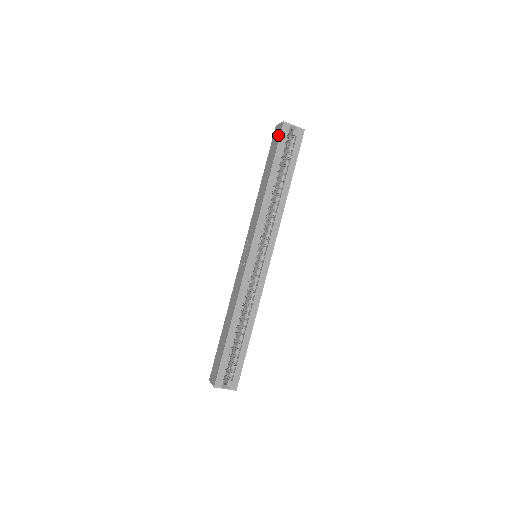
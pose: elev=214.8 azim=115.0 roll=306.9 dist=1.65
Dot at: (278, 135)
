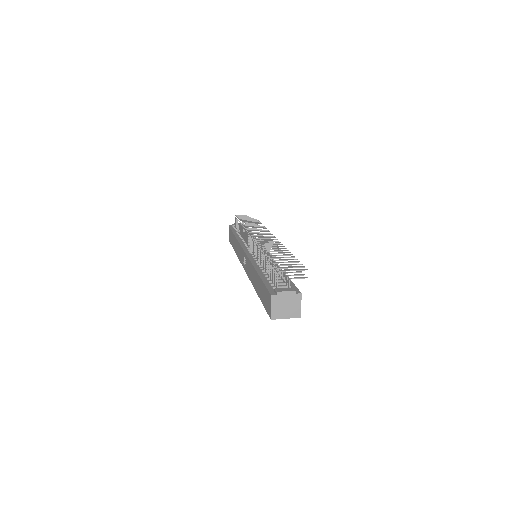
Dot at: (267, 308)
